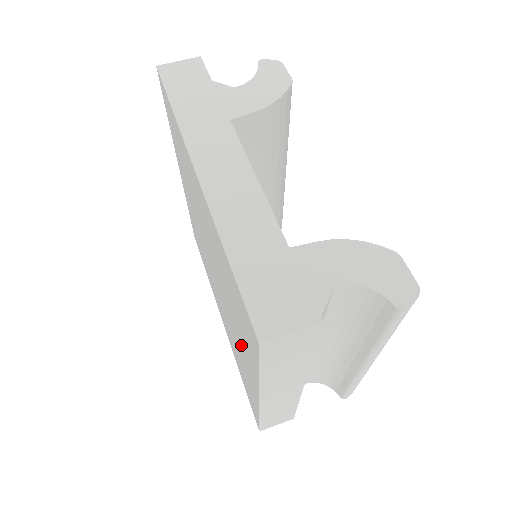
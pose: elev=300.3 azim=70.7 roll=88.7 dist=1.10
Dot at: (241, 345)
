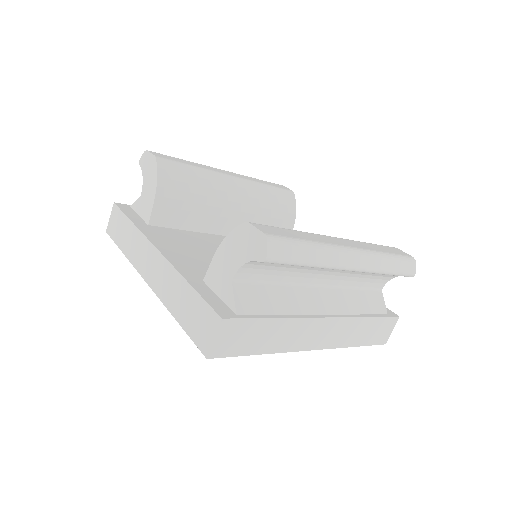
Dot at: occluded
